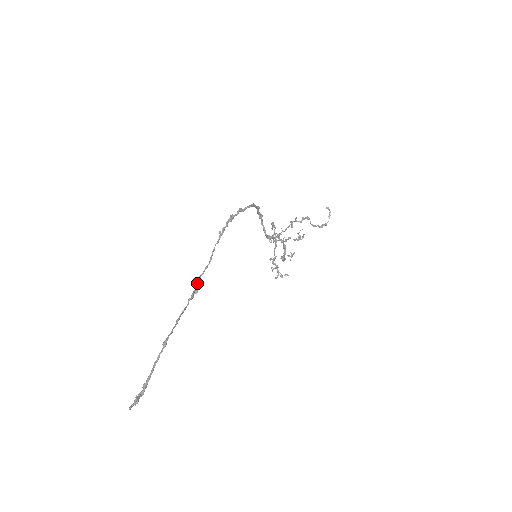
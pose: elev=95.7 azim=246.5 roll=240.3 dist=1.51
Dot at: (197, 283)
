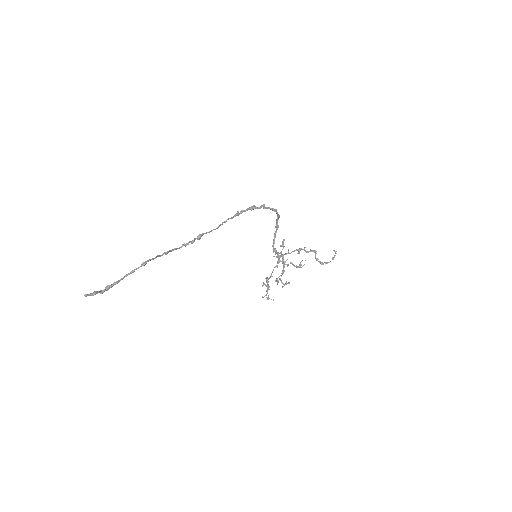
Dot at: (197, 237)
